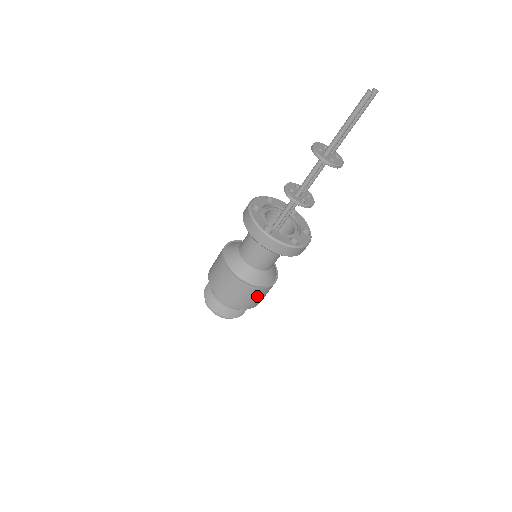
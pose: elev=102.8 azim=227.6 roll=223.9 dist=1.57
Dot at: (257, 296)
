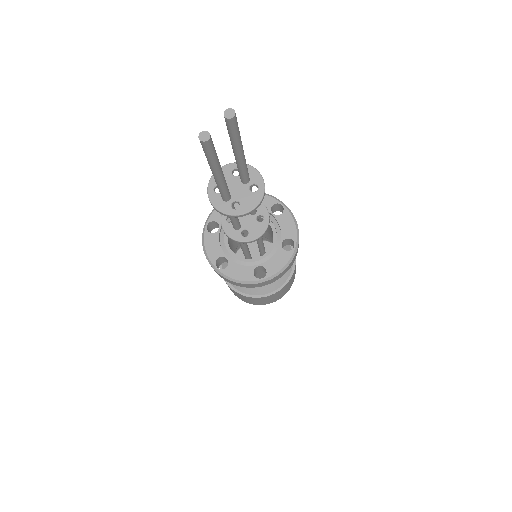
Dot at: (268, 299)
